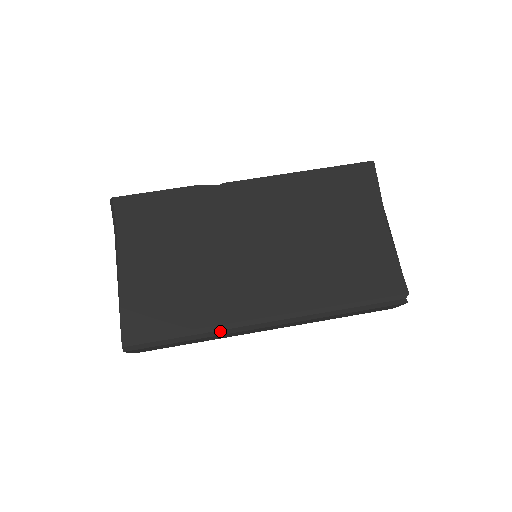
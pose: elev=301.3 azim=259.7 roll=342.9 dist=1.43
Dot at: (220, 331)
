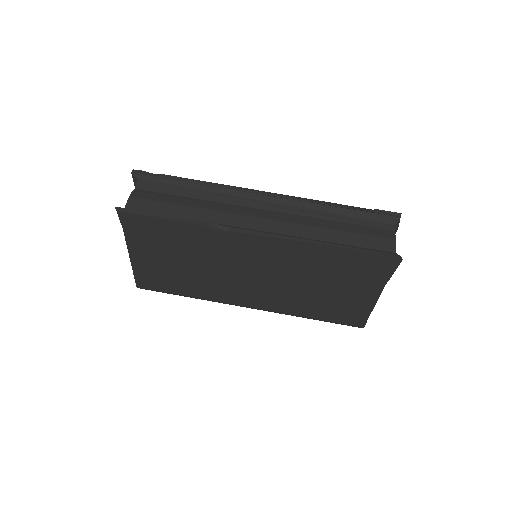
Dot at: (210, 300)
